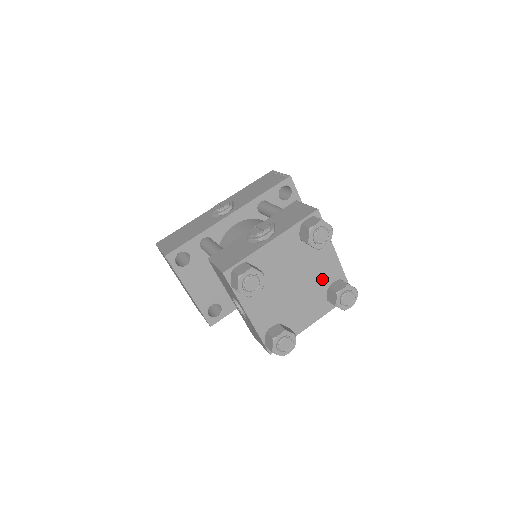
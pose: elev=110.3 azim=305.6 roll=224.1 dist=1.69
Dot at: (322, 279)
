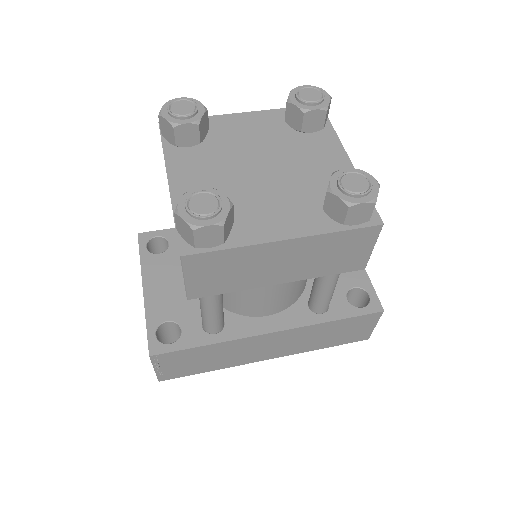
Dot at: (317, 180)
